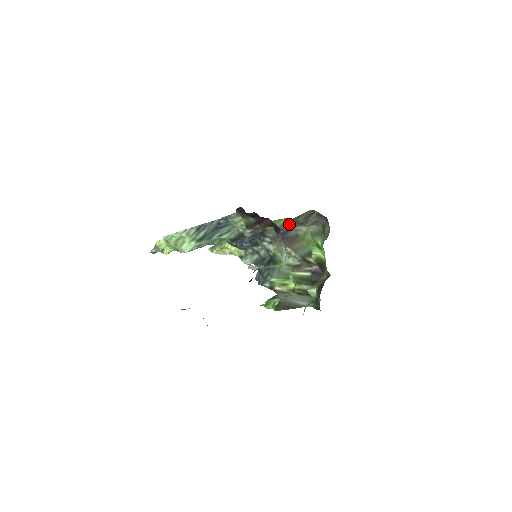
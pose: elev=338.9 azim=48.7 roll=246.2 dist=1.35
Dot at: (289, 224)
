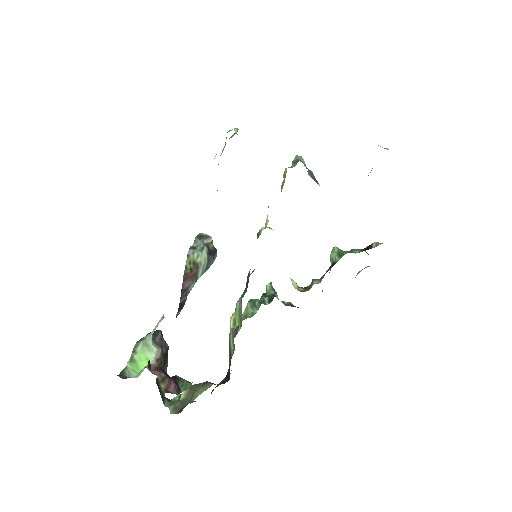
Dot at: occluded
